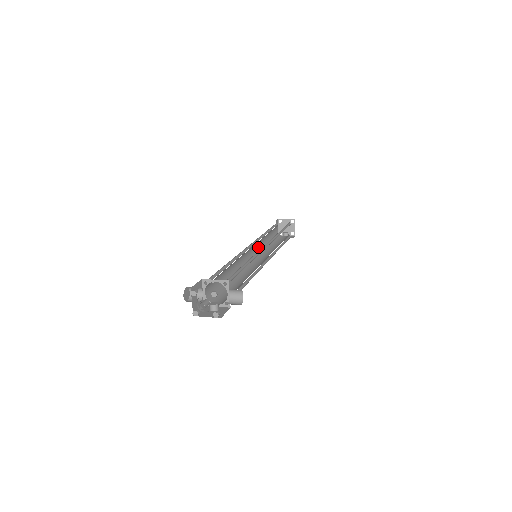
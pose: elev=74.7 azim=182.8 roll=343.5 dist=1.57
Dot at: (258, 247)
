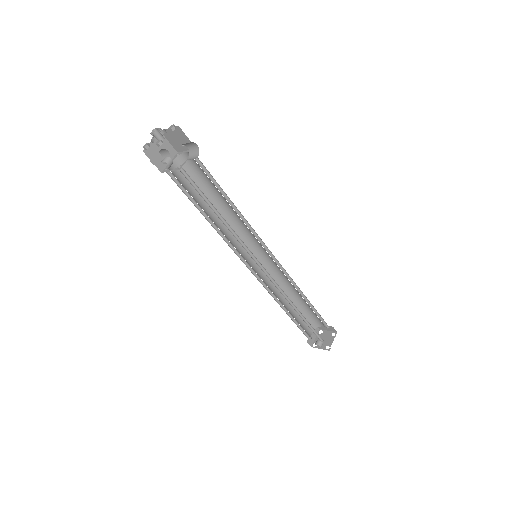
Dot at: (270, 284)
